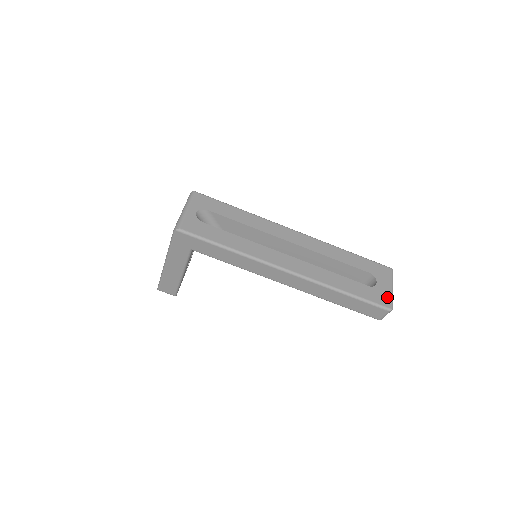
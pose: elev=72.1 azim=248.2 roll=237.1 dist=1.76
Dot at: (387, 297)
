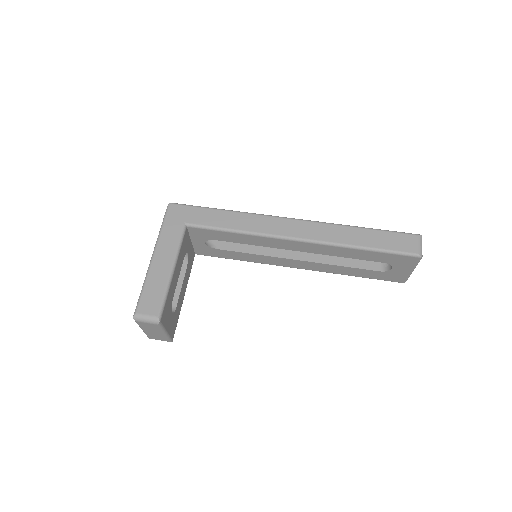
Dot at: occluded
